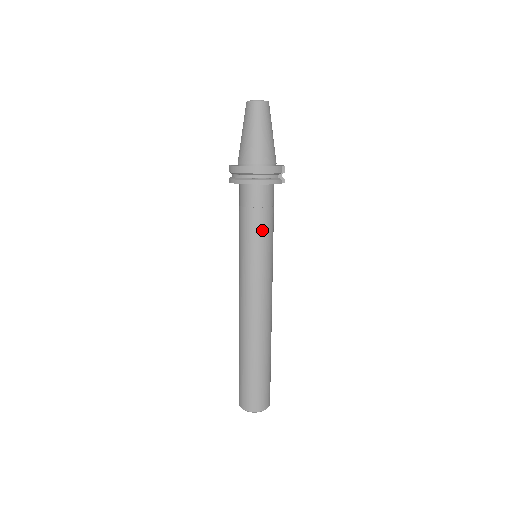
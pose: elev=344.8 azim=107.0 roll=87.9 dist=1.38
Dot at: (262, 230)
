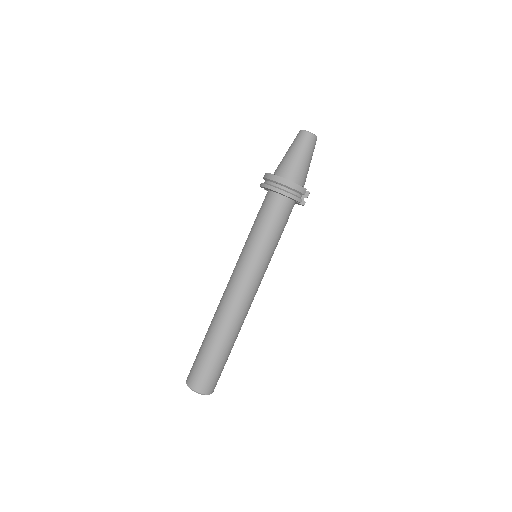
Dot at: (270, 234)
